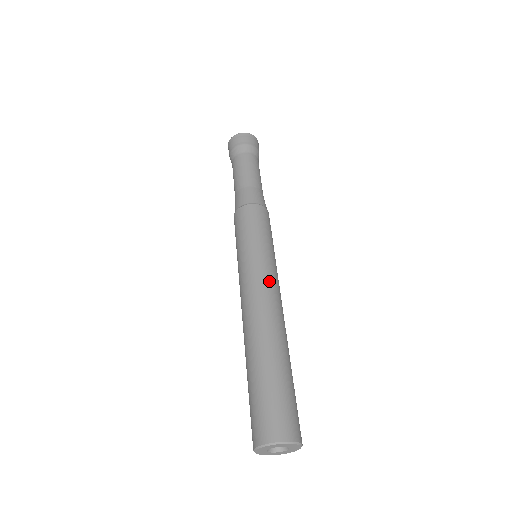
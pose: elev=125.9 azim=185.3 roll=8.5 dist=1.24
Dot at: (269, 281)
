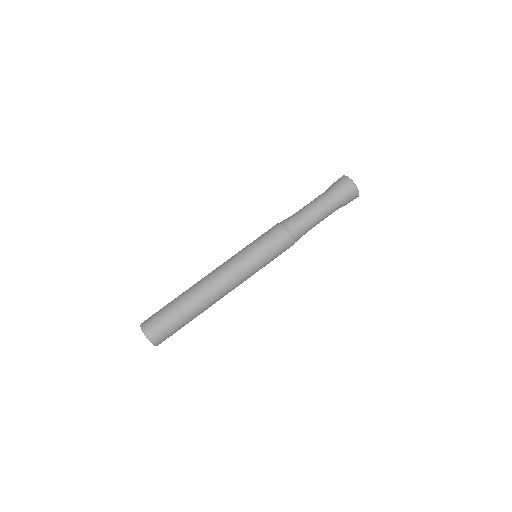
Dot at: (239, 283)
